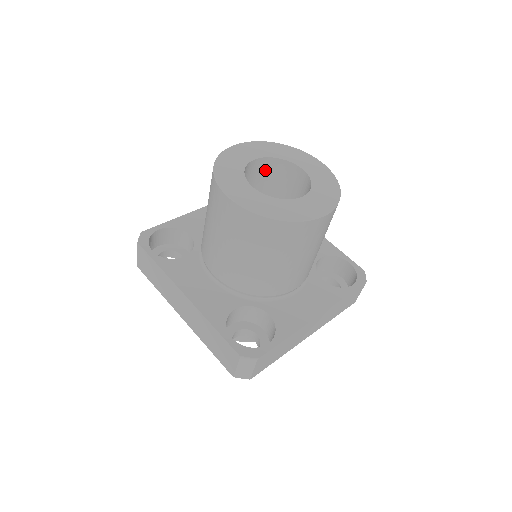
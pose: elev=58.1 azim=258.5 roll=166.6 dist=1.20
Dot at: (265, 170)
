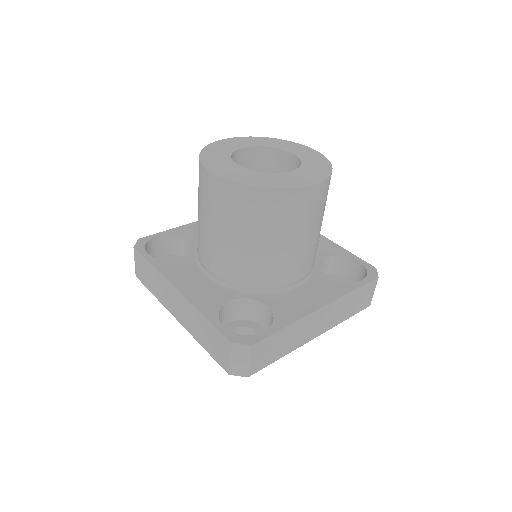
Dot at: (256, 161)
